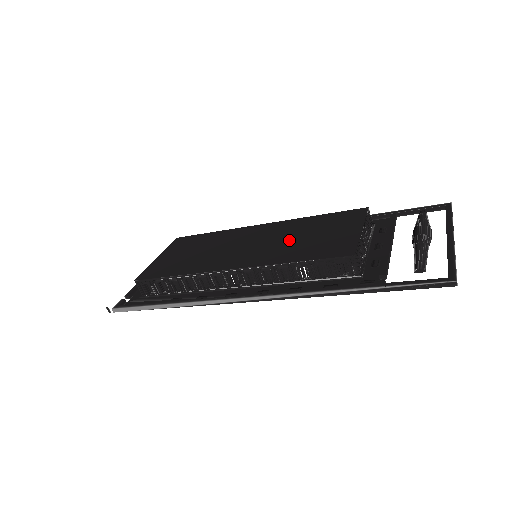
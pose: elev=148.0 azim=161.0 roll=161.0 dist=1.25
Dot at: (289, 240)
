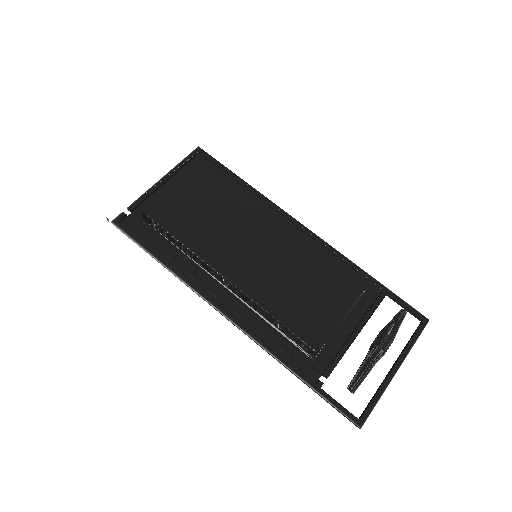
Dot at: (288, 275)
